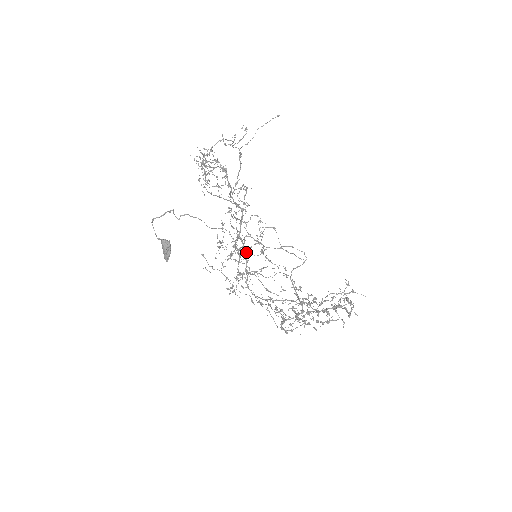
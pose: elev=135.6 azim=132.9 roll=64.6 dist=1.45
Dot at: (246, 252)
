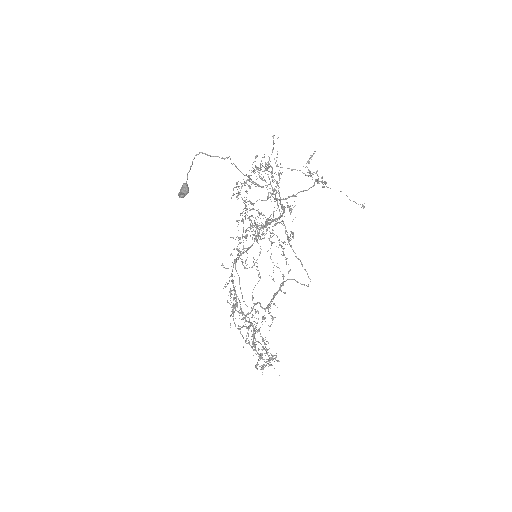
Dot at: (251, 246)
